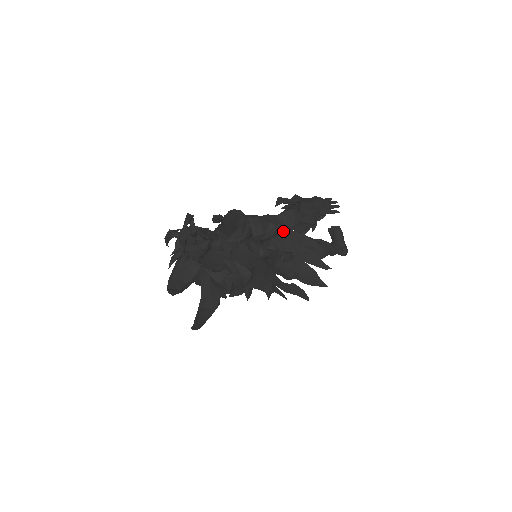
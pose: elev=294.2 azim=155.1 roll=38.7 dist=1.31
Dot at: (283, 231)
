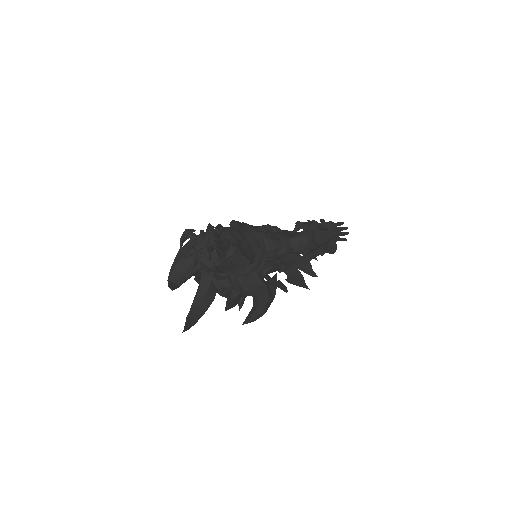
Dot at: (291, 253)
